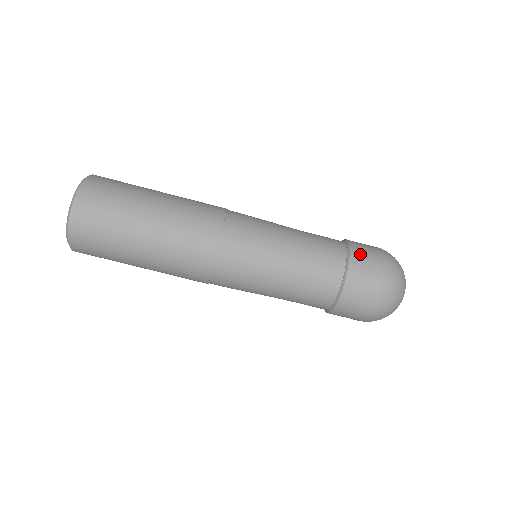
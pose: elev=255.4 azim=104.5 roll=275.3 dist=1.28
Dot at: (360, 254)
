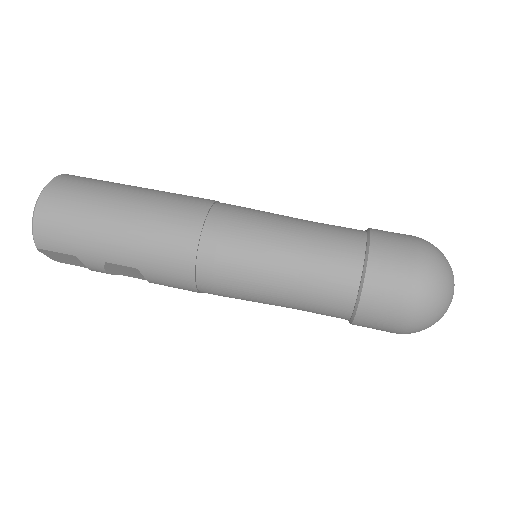
Dot at: occluded
